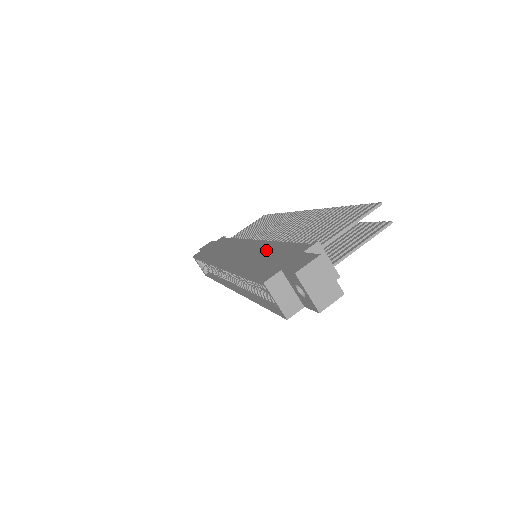
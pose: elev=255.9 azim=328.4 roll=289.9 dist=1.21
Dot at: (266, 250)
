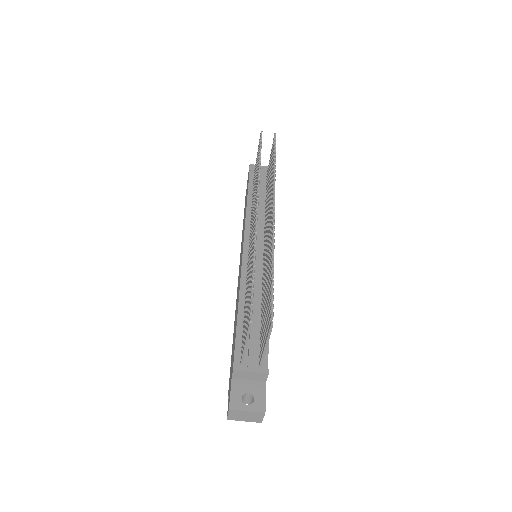
Dot at: (236, 315)
